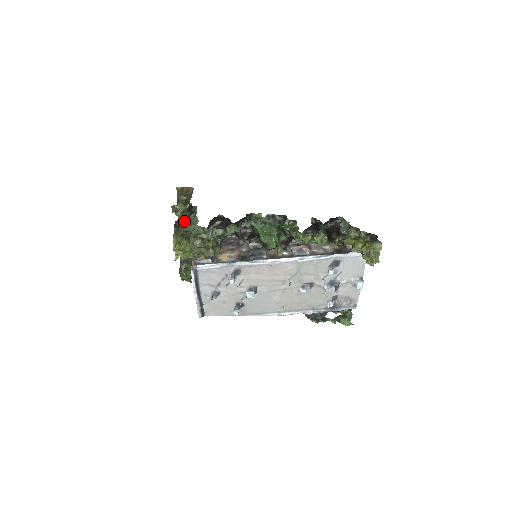
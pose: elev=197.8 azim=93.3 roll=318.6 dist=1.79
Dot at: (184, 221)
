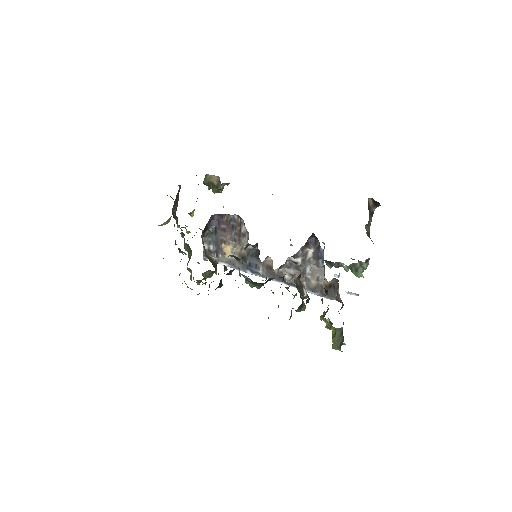
Dot at: occluded
